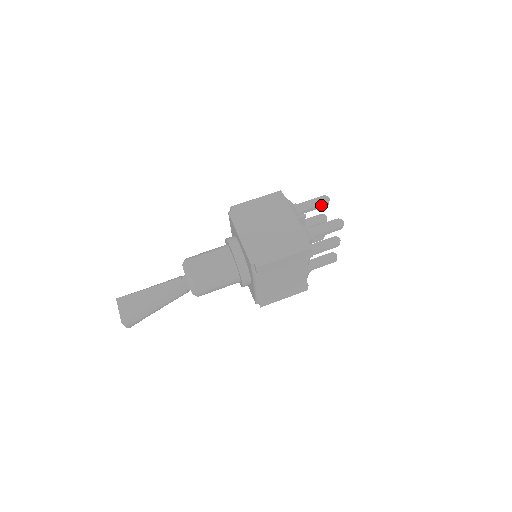
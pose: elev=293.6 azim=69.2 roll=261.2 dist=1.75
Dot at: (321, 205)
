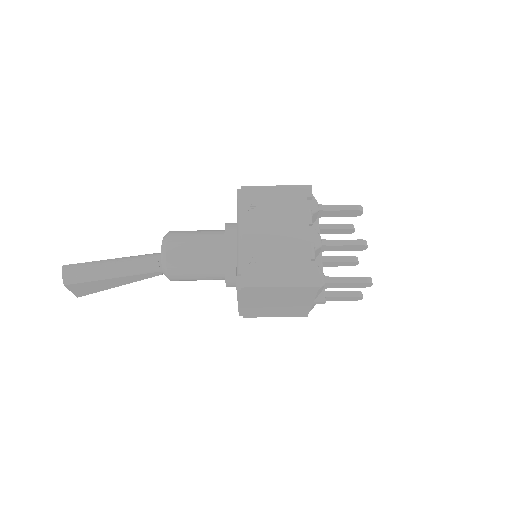
Dot at: (343, 225)
